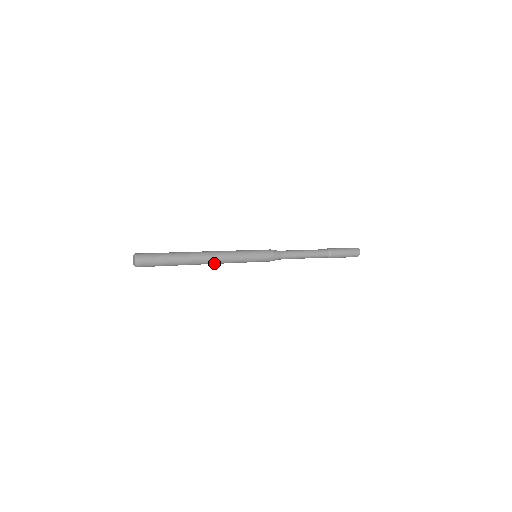
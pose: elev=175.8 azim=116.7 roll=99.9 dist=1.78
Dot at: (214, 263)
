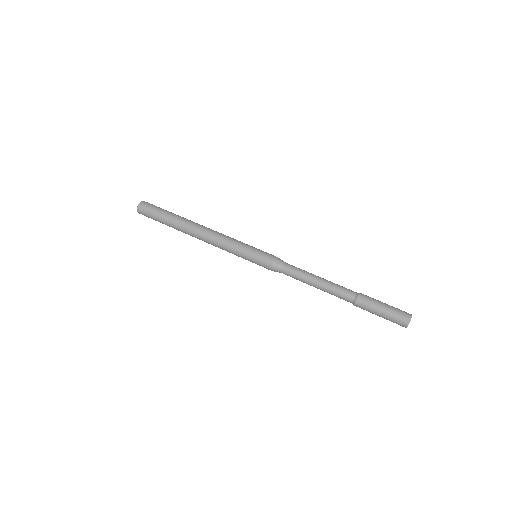
Dot at: occluded
